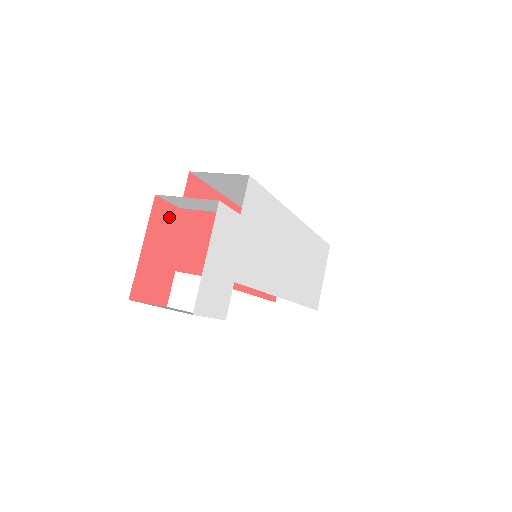
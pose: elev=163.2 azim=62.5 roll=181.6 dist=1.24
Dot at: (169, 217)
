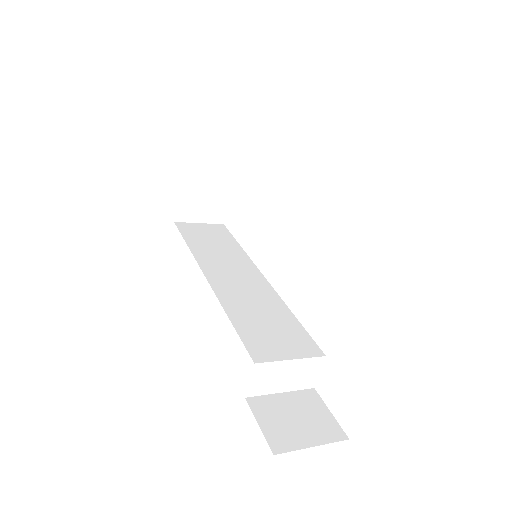
Dot at: occluded
